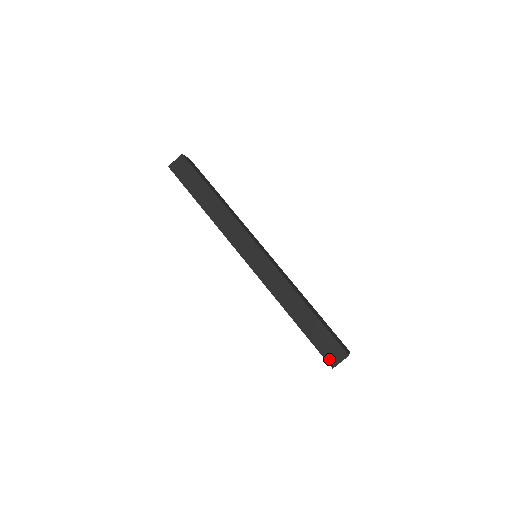
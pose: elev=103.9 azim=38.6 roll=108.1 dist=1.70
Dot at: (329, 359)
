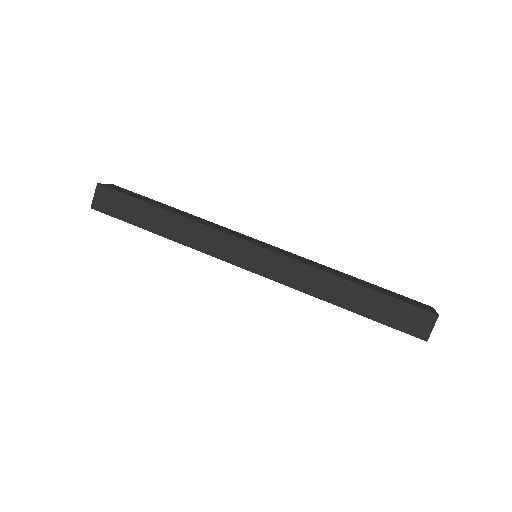
Dot at: (416, 333)
